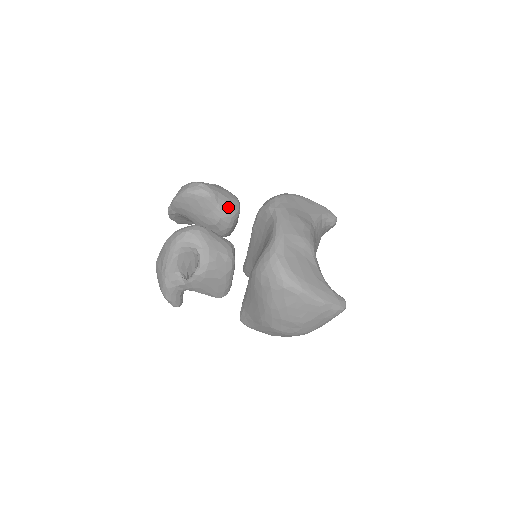
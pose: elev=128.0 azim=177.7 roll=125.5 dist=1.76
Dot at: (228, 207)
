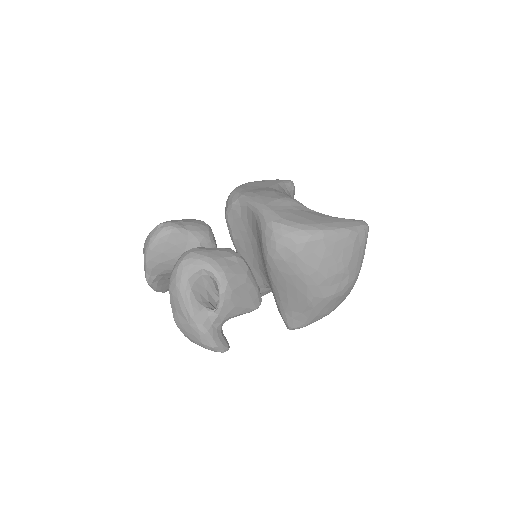
Dot at: (198, 228)
